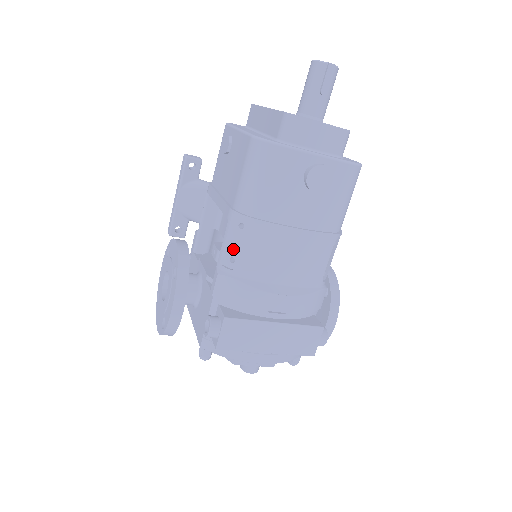
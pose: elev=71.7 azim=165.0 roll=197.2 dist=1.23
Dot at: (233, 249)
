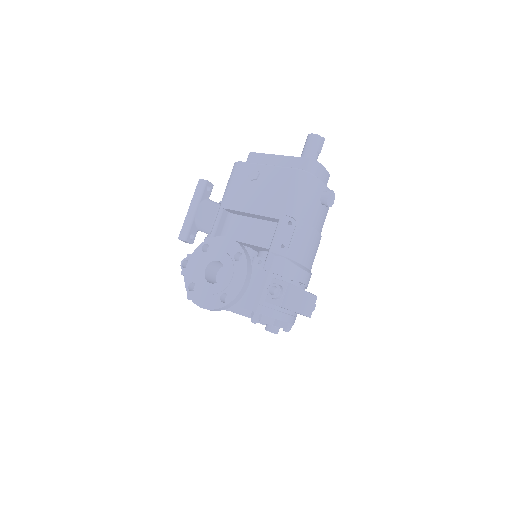
Dot at: (284, 239)
